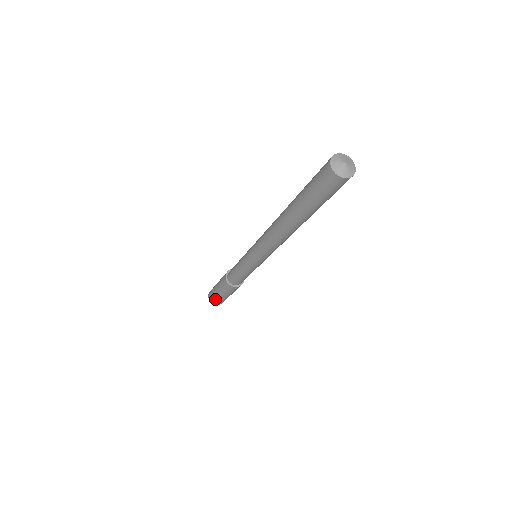
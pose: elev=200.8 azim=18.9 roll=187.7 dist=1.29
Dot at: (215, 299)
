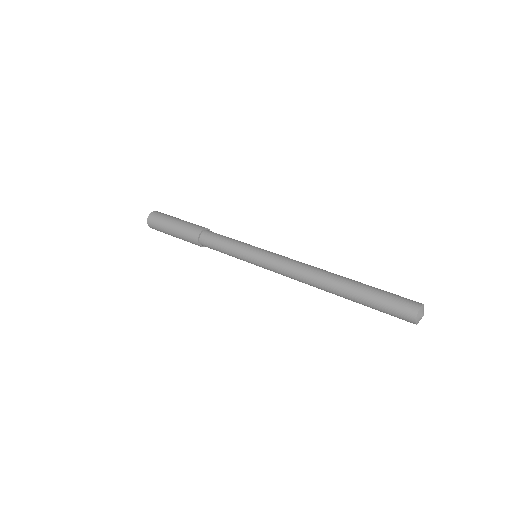
Dot at: (158, 227)
